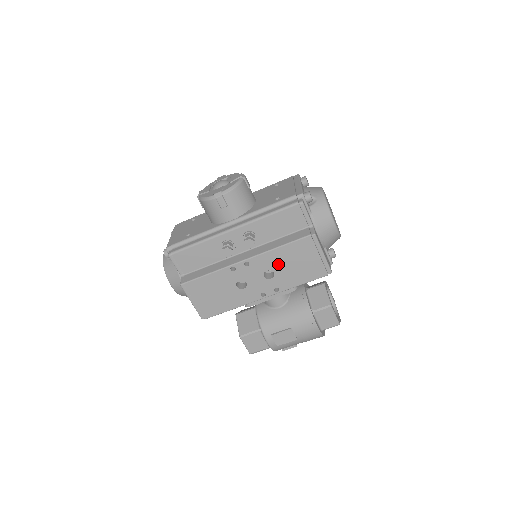
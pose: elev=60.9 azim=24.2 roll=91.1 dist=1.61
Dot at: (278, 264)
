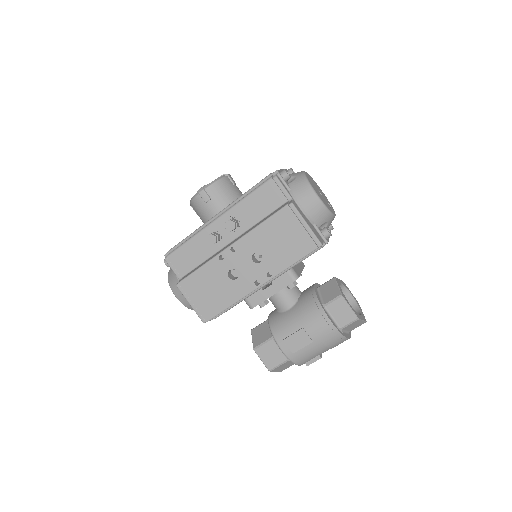
Dot at: (263, 244)
